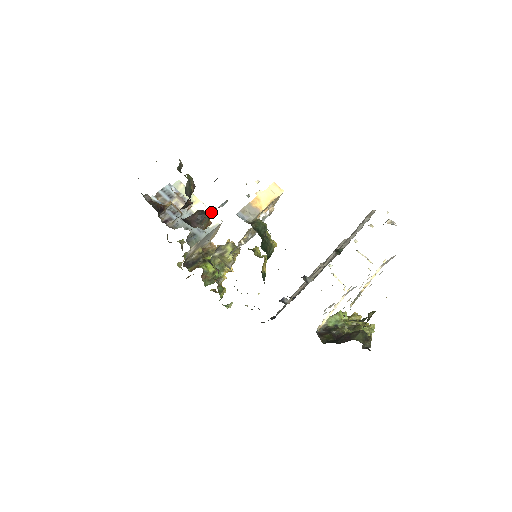
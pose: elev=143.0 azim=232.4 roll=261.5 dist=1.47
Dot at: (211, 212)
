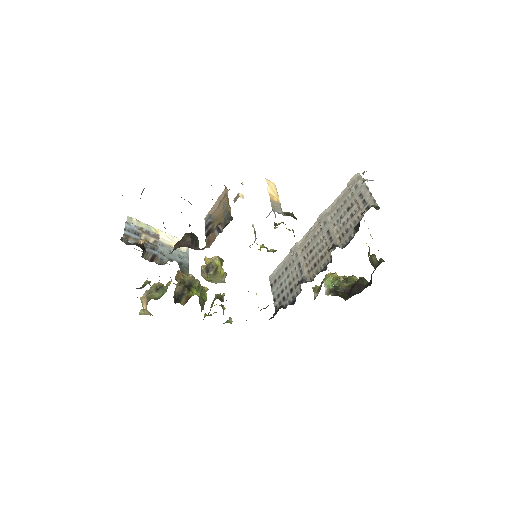
Dot at: (210, 228)
